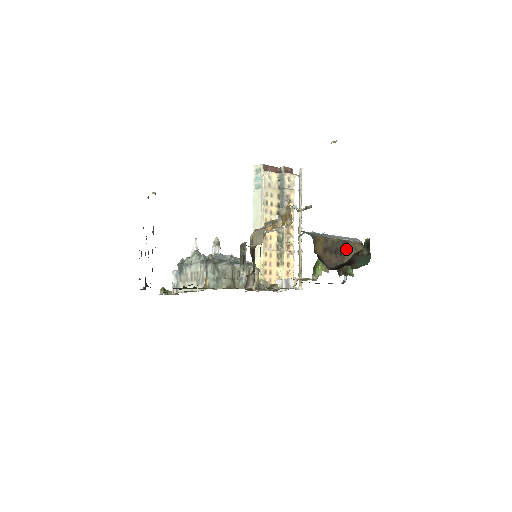
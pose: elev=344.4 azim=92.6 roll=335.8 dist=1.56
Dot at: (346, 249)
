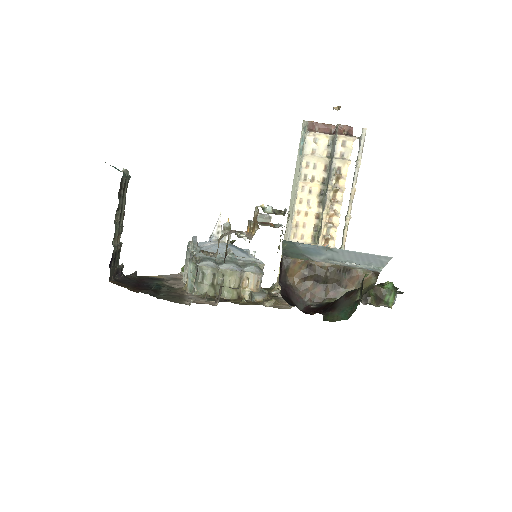
Dot at: (345, 279)
